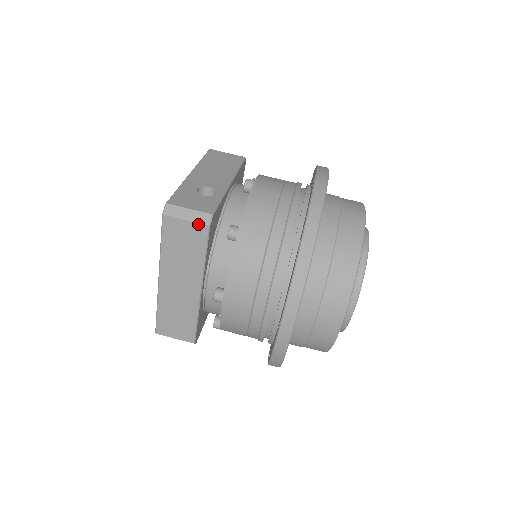
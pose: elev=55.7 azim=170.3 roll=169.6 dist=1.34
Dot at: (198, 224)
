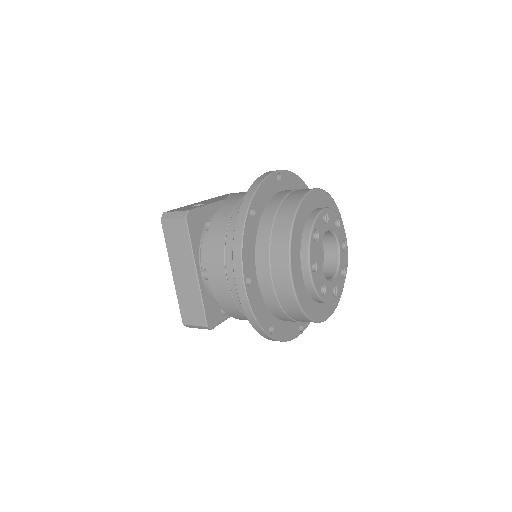
Dot at: (179, 219)
